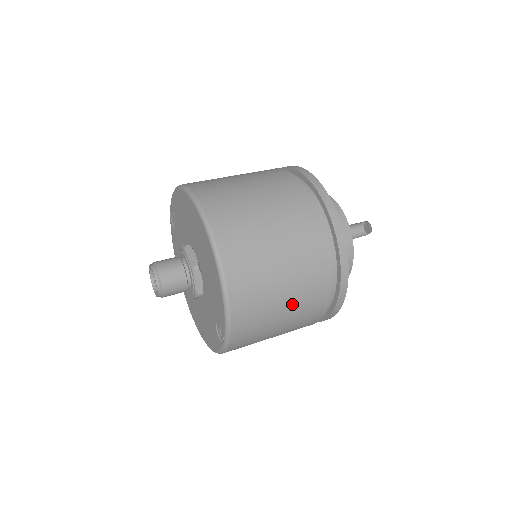
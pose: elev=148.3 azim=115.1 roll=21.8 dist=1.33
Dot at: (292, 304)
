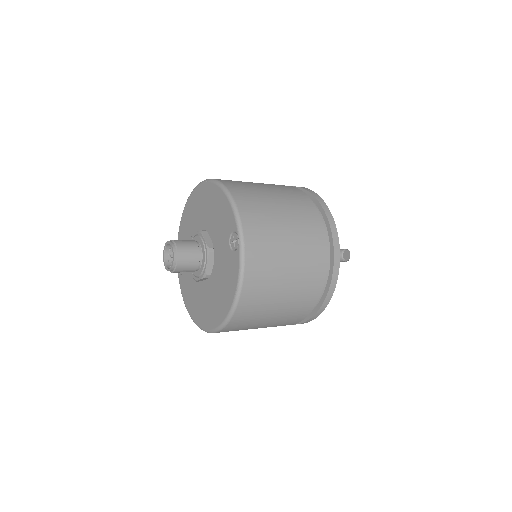
Dot at: (288, 213)
